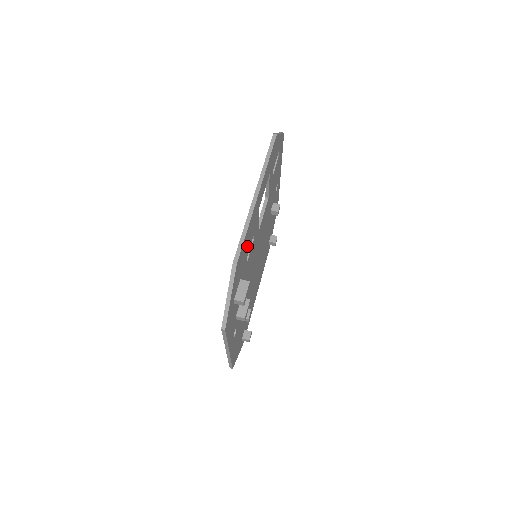
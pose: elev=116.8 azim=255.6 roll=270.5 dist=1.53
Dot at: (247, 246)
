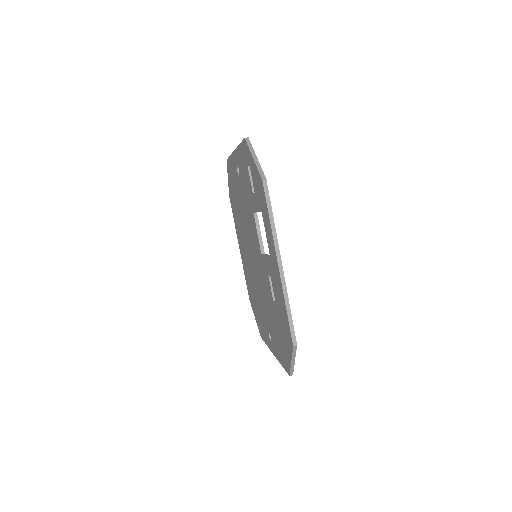
Dot at: occluded
